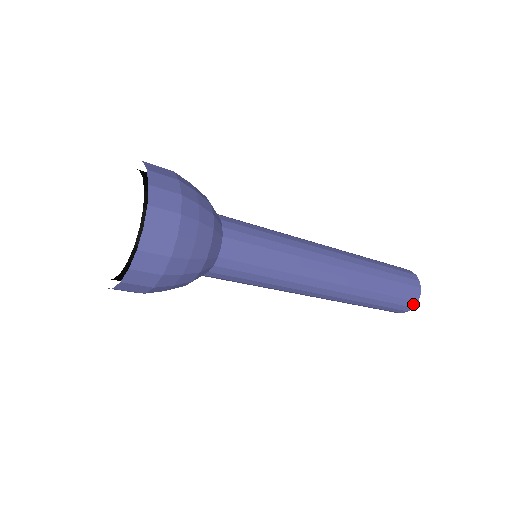
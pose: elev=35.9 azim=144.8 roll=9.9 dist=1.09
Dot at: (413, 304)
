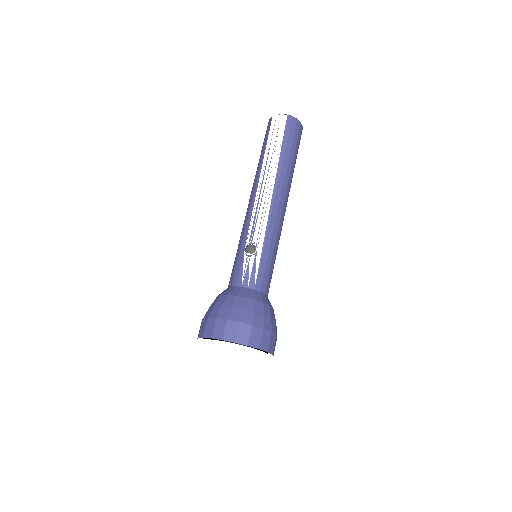
Dot at: occluded
